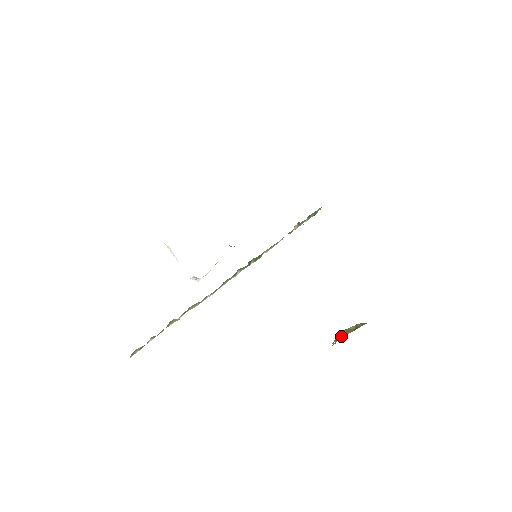
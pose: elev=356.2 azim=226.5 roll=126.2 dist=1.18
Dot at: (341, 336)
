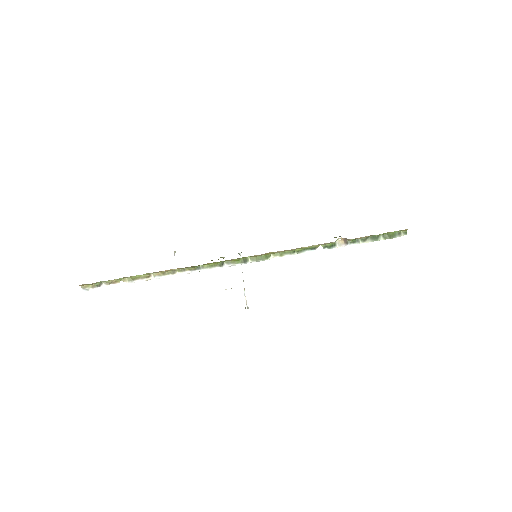
Dot at: occluded
